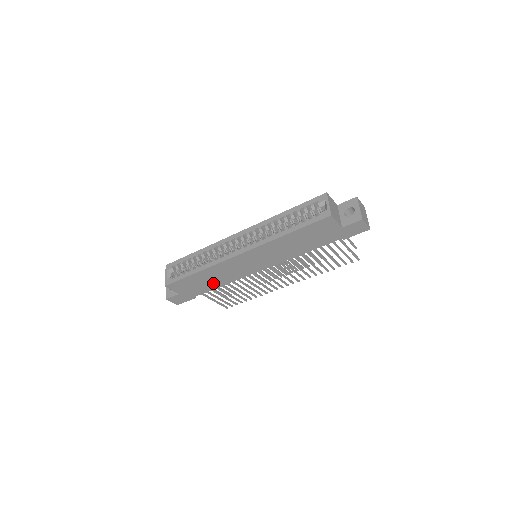
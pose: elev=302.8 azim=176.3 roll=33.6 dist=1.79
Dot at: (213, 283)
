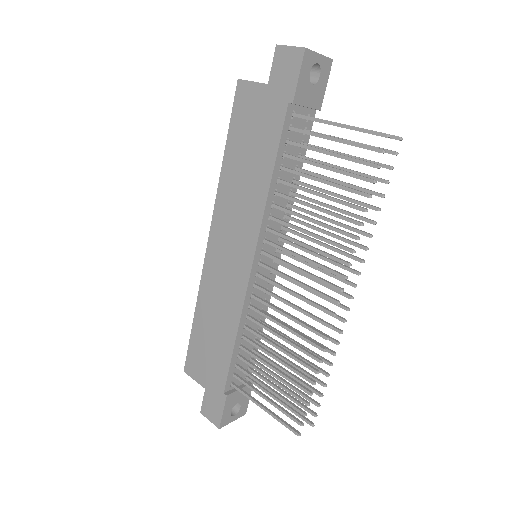
Dot at: (223, 337)
